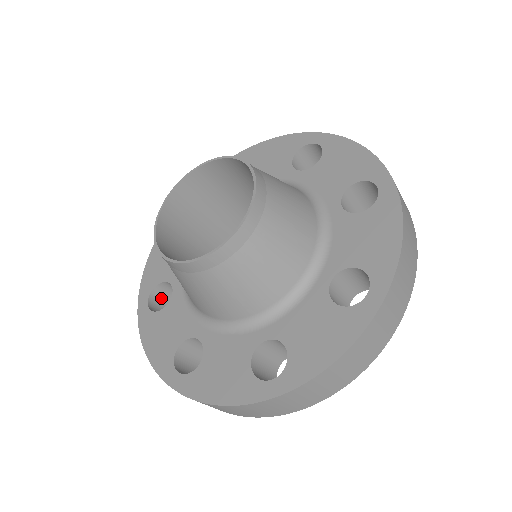
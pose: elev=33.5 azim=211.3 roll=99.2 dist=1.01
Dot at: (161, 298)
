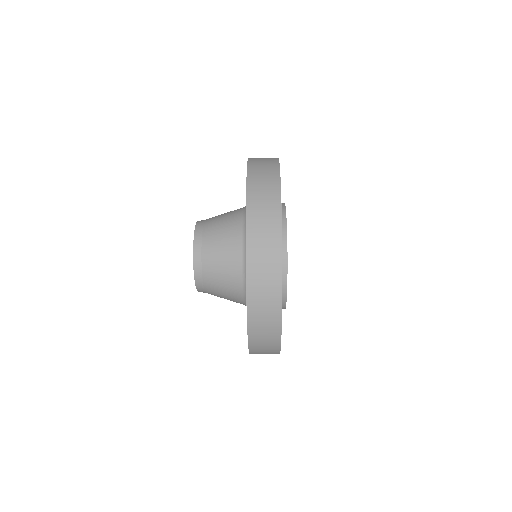
Dot at: occluded
